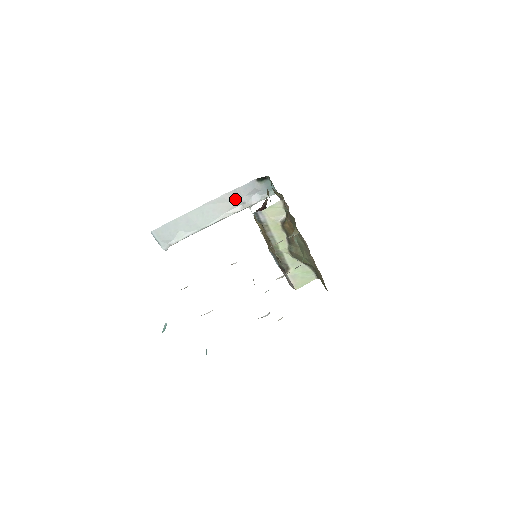
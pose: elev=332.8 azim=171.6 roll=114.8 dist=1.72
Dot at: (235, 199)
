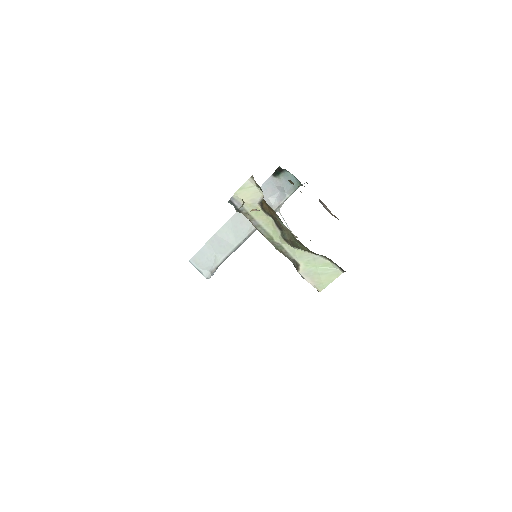
Dot at: occluded
